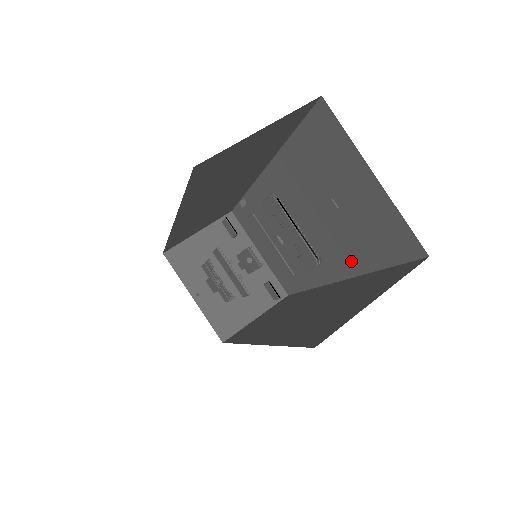
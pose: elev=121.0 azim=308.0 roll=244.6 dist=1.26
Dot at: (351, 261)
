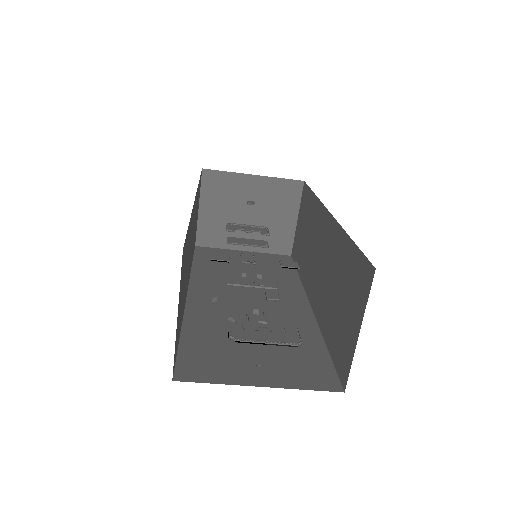
Dot at: occluded
